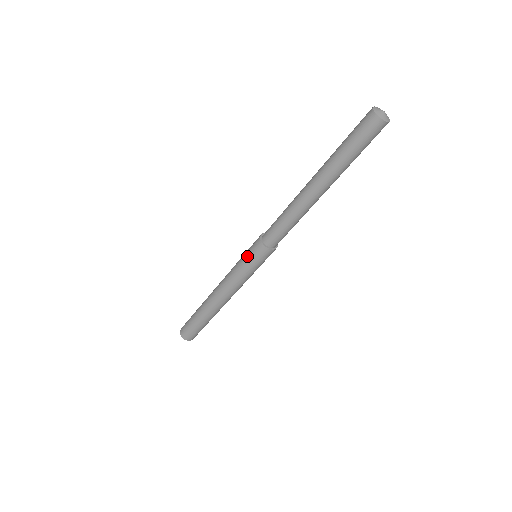
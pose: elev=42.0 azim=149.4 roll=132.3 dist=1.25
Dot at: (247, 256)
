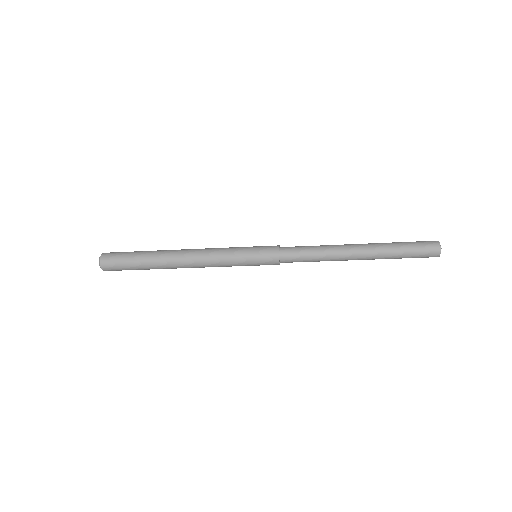
Dot at: (254, 249)
